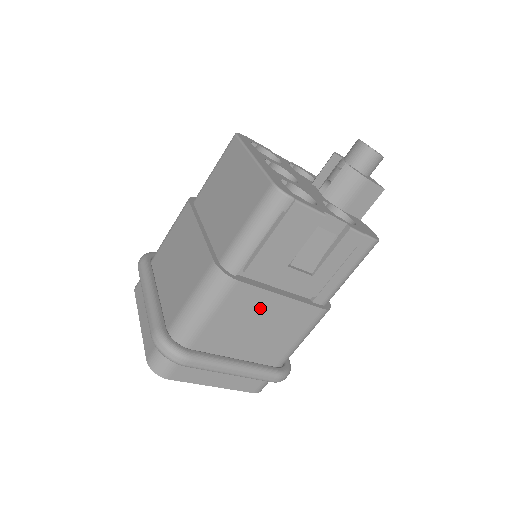
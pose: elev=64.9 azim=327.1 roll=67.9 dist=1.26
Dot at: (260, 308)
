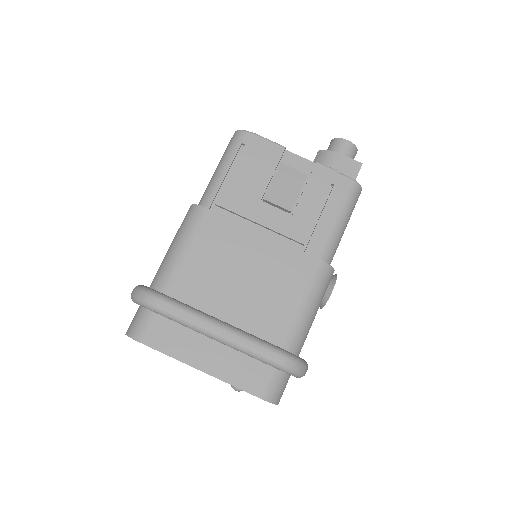
Dot at: (239, 248)
